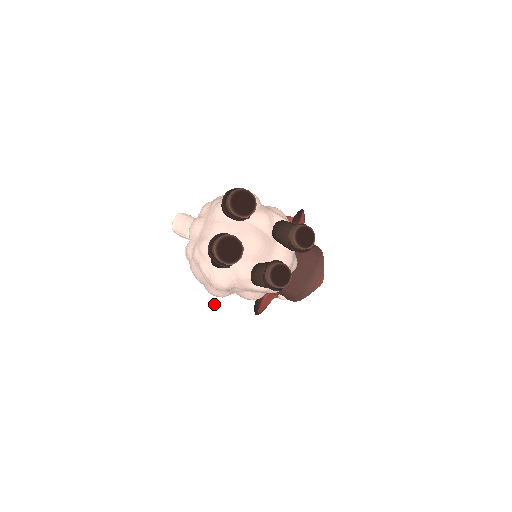
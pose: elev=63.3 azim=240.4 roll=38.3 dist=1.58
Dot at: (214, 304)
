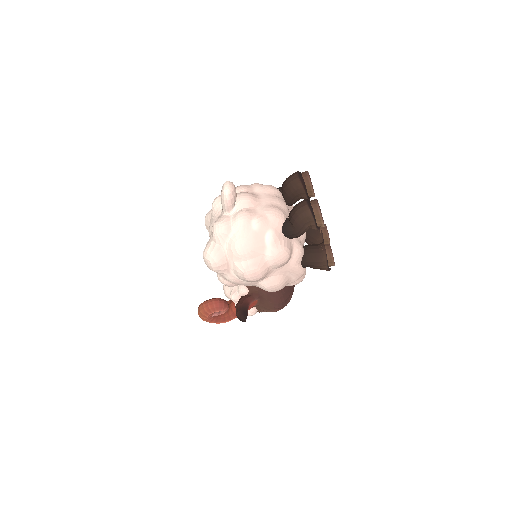
Dot at: occluded
